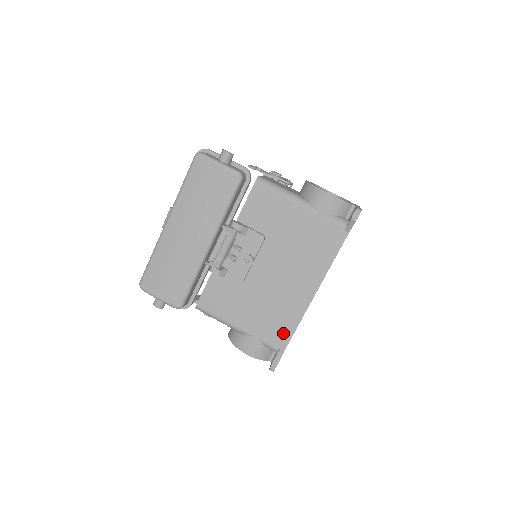
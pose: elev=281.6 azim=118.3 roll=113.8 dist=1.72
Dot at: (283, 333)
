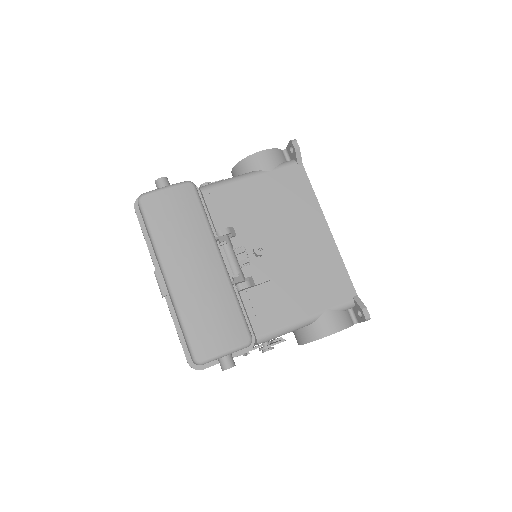
Dot at: (342, 283)
